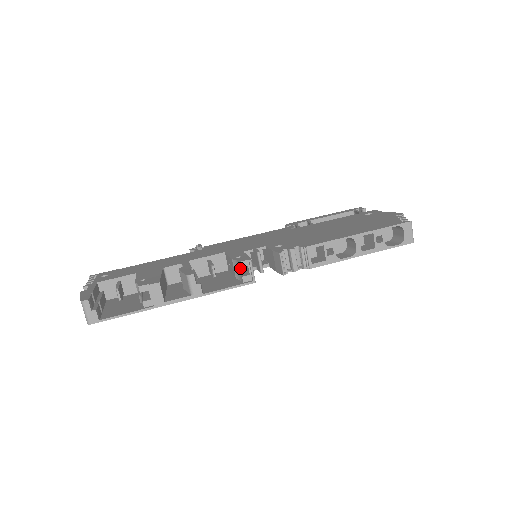
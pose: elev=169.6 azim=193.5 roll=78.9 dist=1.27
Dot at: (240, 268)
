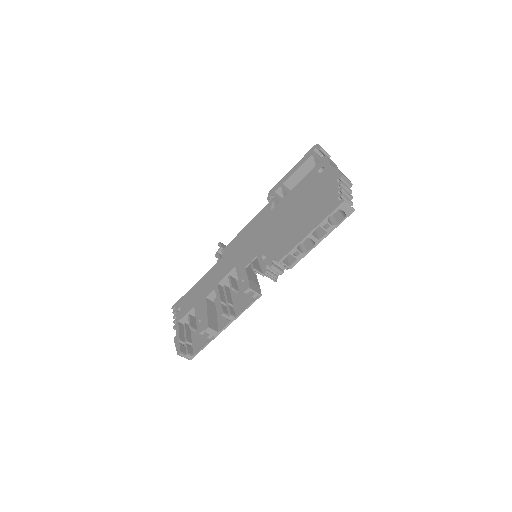
Dot at: occluded
